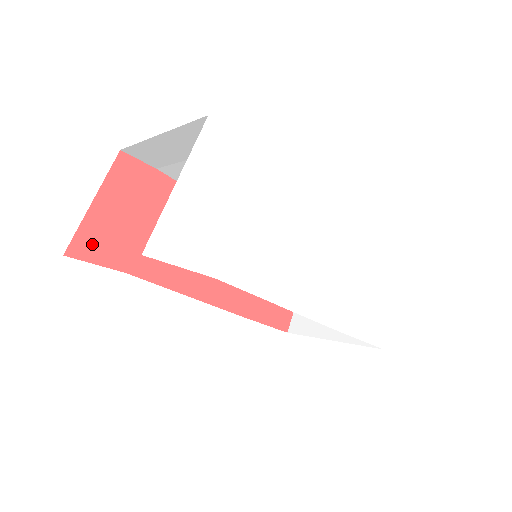
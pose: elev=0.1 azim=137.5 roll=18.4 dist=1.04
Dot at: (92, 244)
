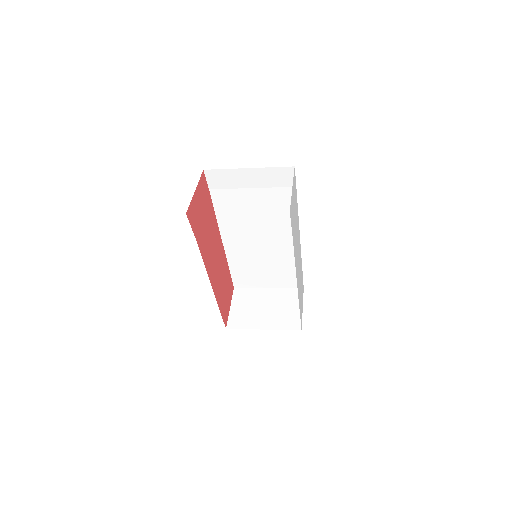
Dot at: (192, 215)
